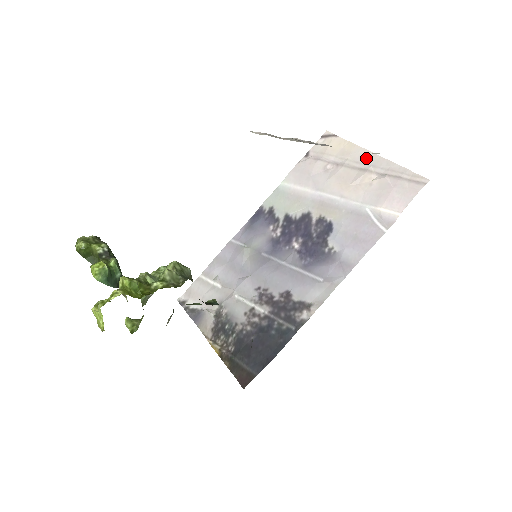
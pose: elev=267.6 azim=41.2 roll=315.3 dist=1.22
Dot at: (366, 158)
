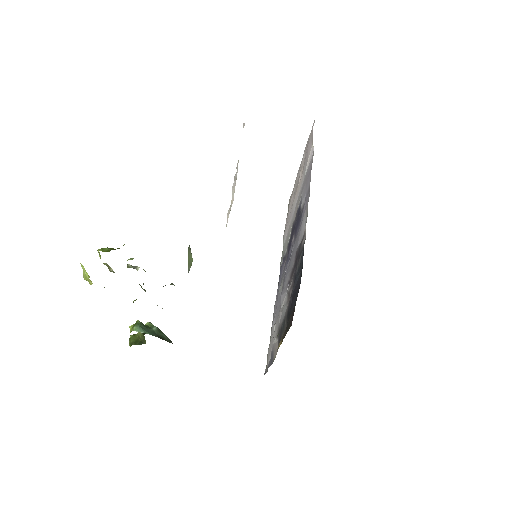
Dot at: (299, 170)
